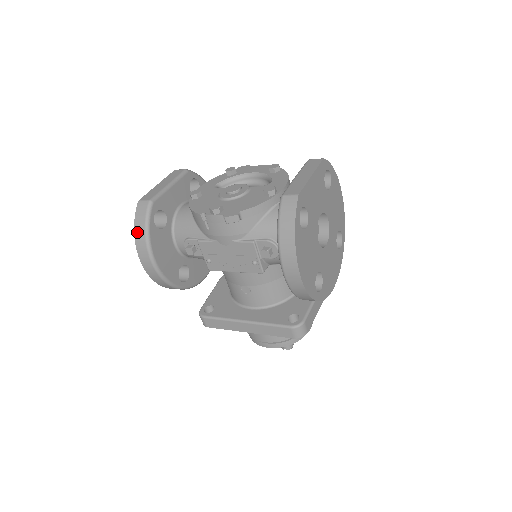
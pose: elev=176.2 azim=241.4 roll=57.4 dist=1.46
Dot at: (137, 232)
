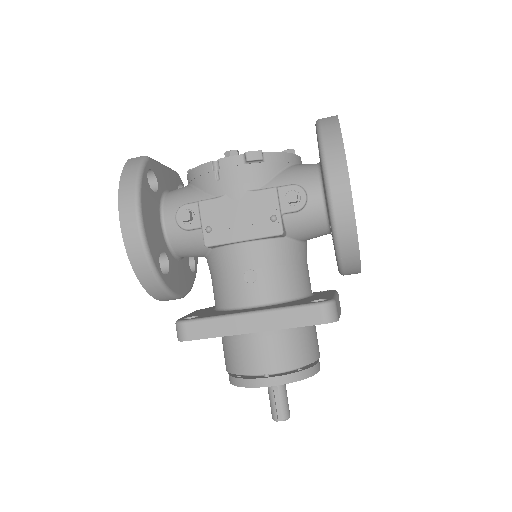
Dot at: (124, 179)
